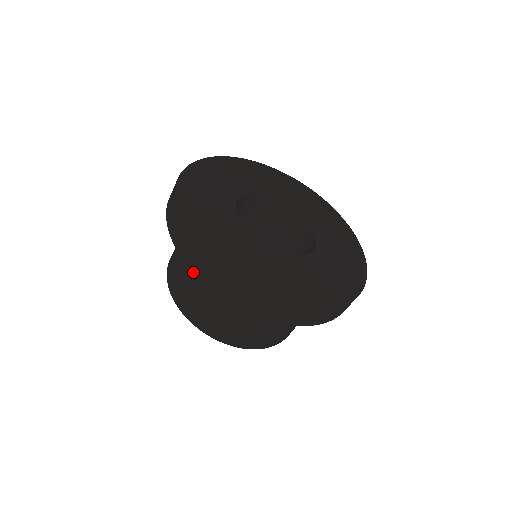
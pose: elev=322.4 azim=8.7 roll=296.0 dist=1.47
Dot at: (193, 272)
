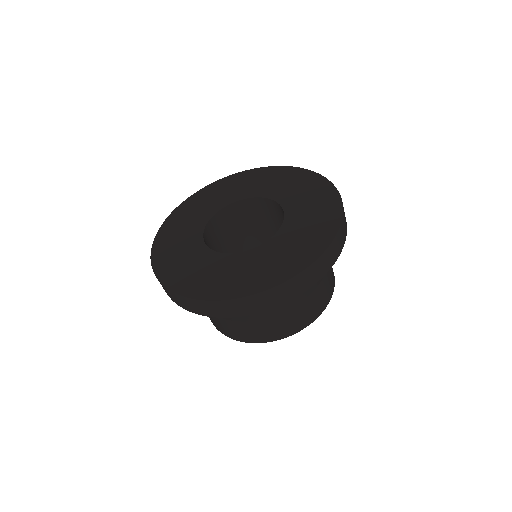
Dot at: occluded
